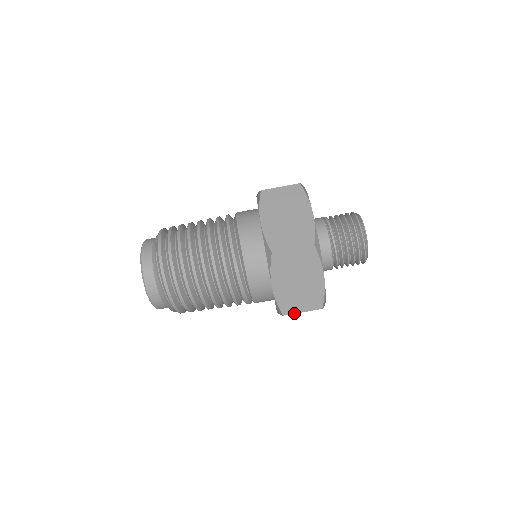
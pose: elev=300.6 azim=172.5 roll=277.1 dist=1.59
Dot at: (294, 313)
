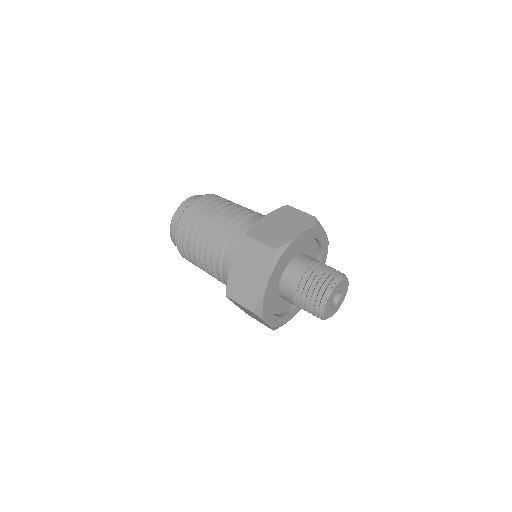
Dot at: (233, 300)
